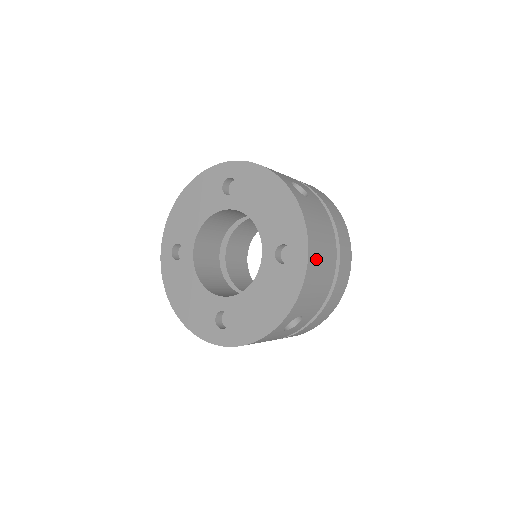
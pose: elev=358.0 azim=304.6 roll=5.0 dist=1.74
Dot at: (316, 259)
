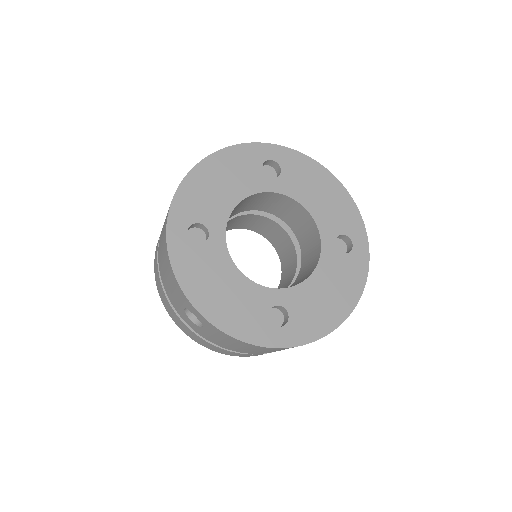
Dot at: occluded
